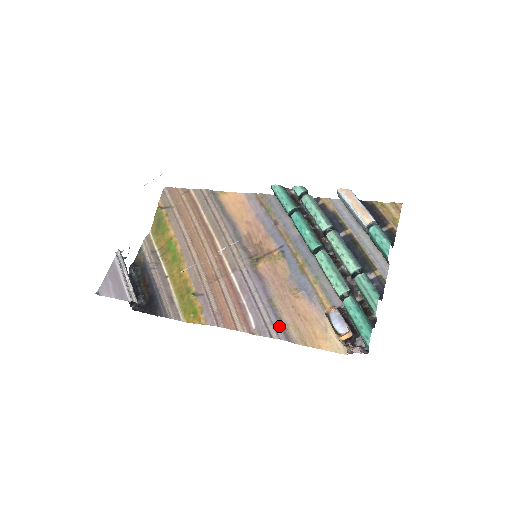
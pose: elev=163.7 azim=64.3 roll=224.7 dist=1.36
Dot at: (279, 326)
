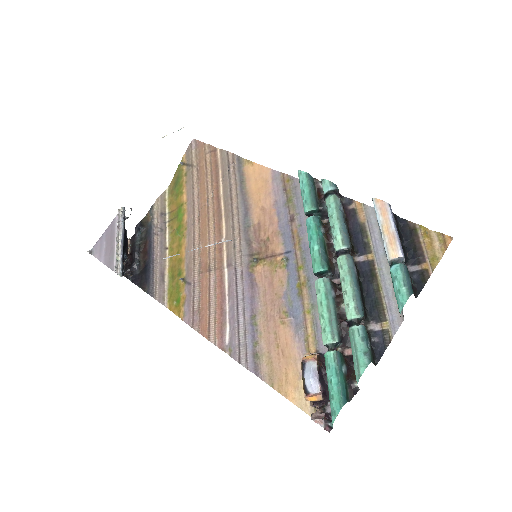
Dot at: (252, 352)
